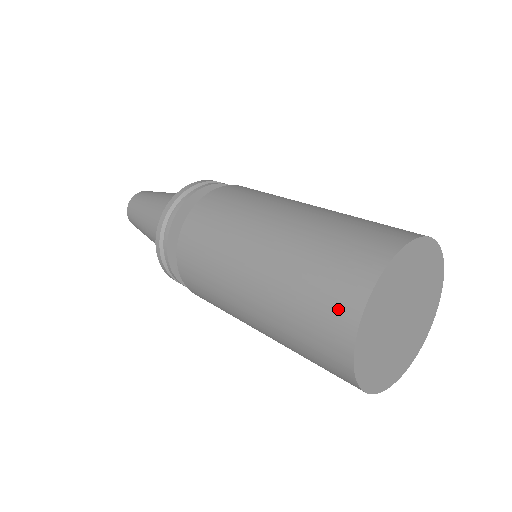
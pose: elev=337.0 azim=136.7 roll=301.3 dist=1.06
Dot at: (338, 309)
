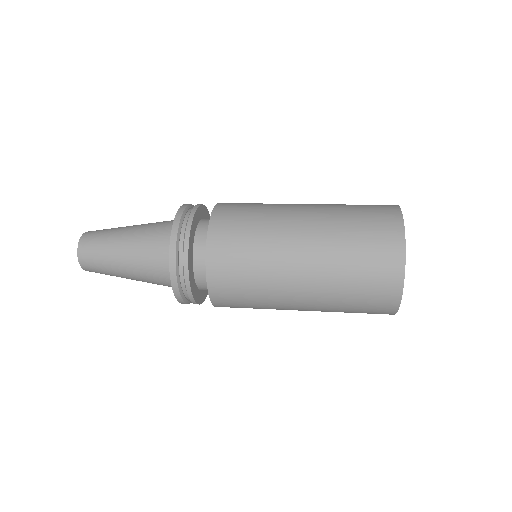
Dot at: (387, 263)
